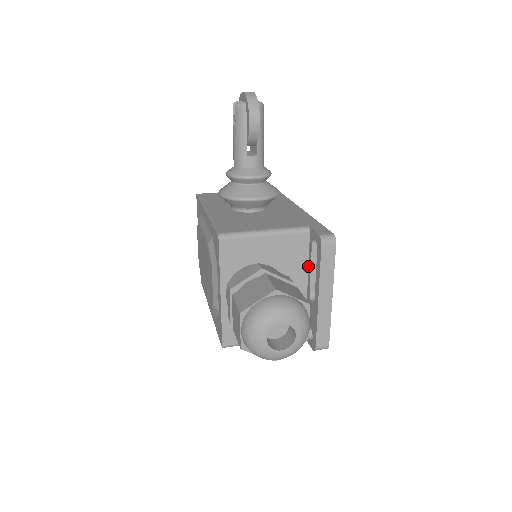
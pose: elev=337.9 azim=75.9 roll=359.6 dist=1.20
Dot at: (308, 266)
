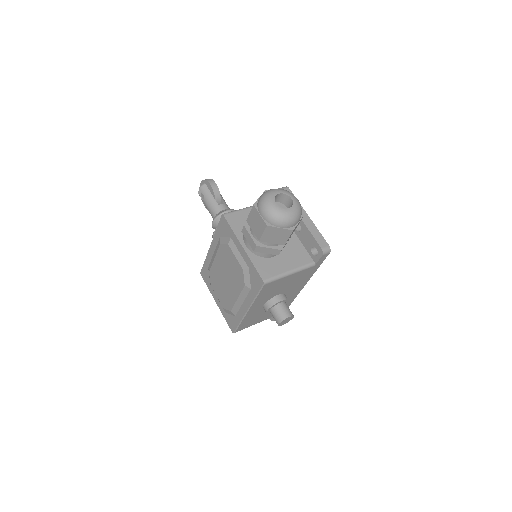
Dot at: occluded
